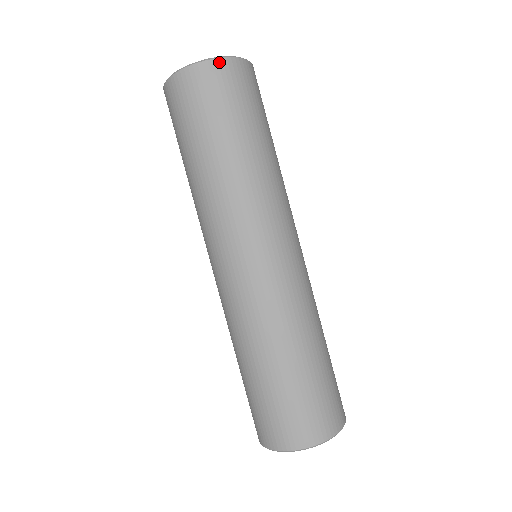
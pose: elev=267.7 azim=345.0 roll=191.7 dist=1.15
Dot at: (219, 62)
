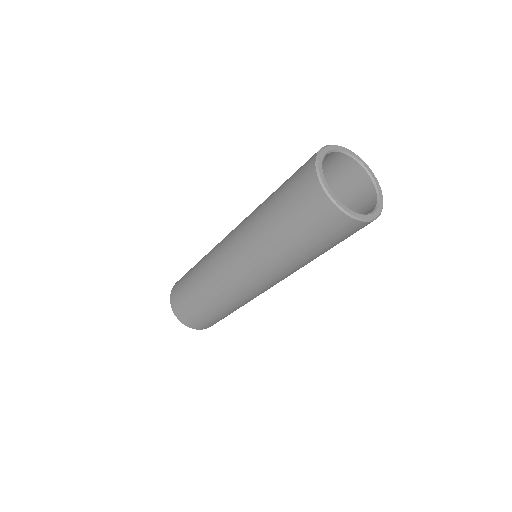
Dot at: occluded
